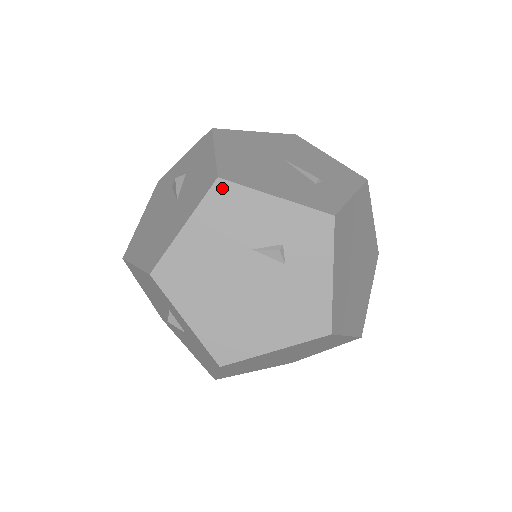
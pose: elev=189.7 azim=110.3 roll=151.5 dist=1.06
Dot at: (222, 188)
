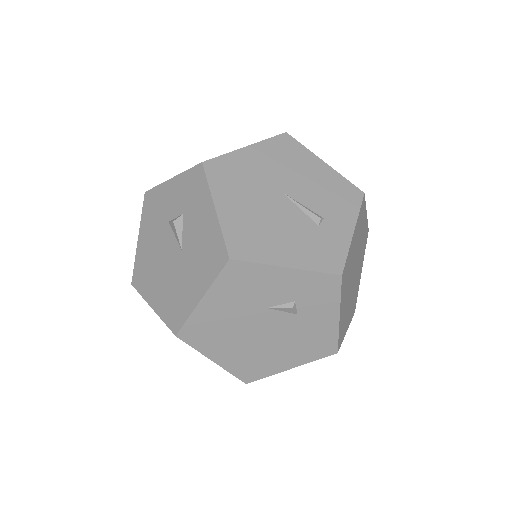
Dot at: (234, 267)
